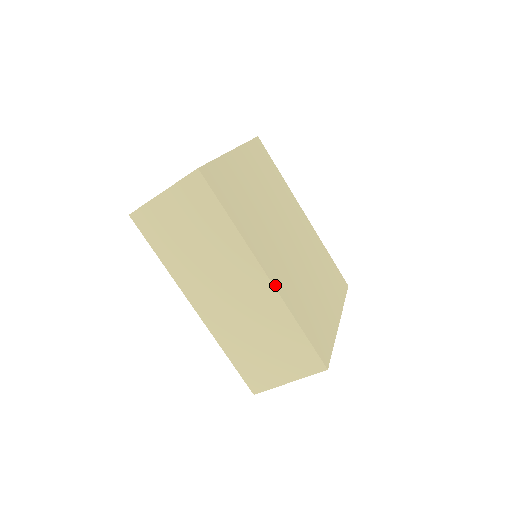
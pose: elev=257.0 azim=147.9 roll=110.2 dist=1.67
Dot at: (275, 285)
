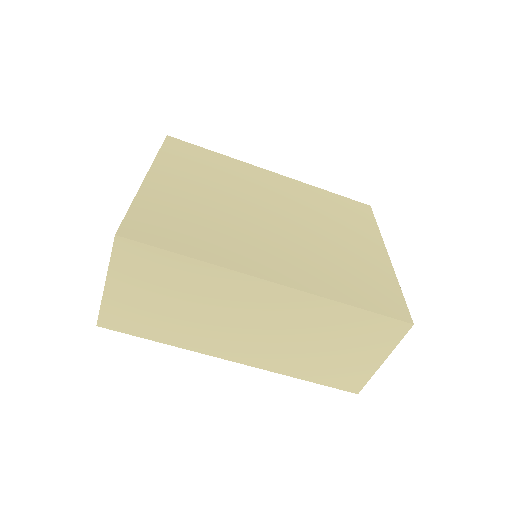
Dot at: (292, 285)
